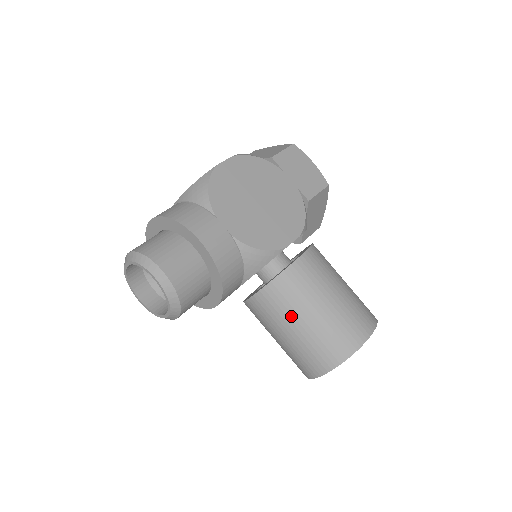
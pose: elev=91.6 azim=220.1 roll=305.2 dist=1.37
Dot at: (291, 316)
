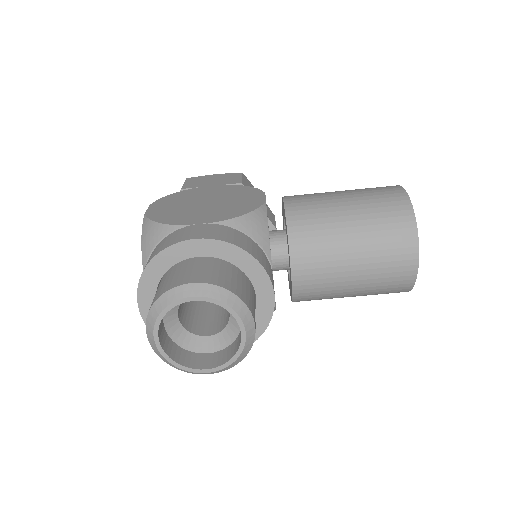
Dot at: (336, 237)
